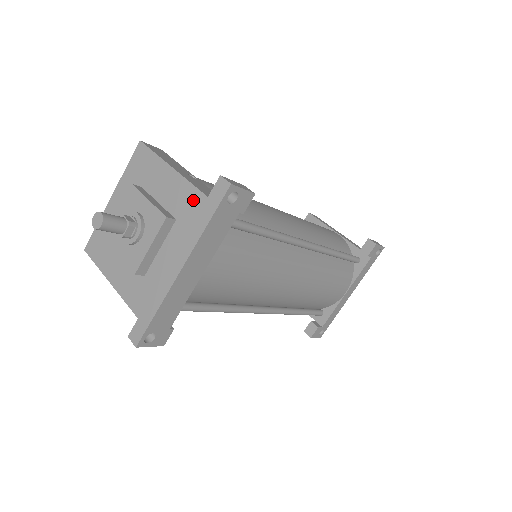
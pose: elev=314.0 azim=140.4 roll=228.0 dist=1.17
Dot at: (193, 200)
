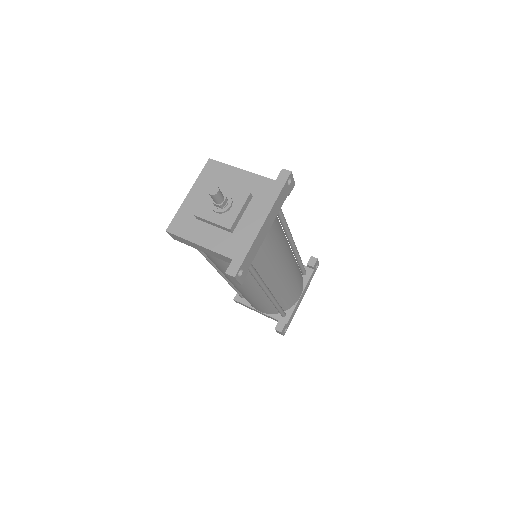
Dot at: (264, 184)
